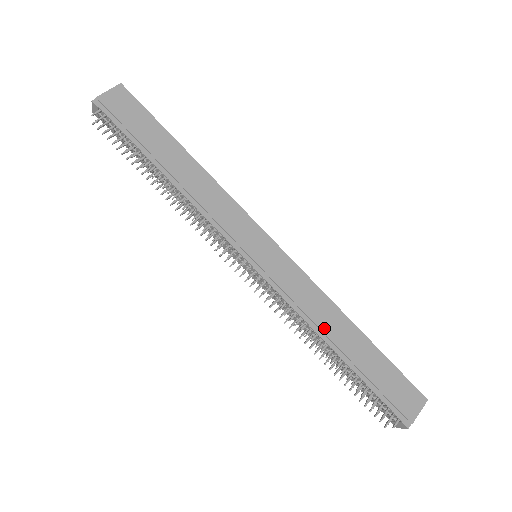
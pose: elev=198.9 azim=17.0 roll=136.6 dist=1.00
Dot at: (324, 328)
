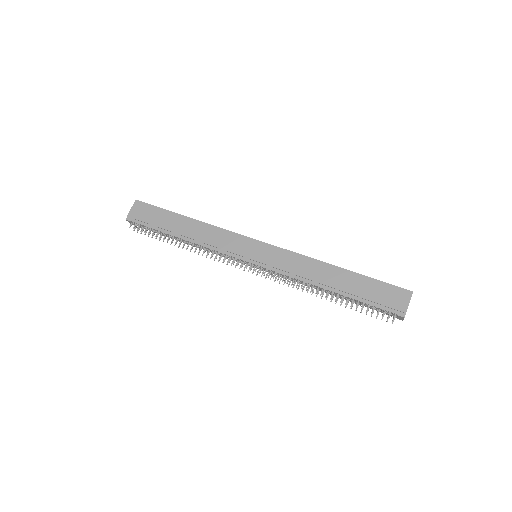
Dot at: (316, 279)
